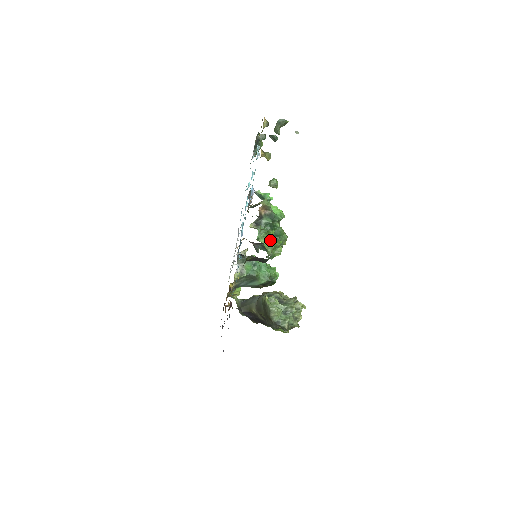
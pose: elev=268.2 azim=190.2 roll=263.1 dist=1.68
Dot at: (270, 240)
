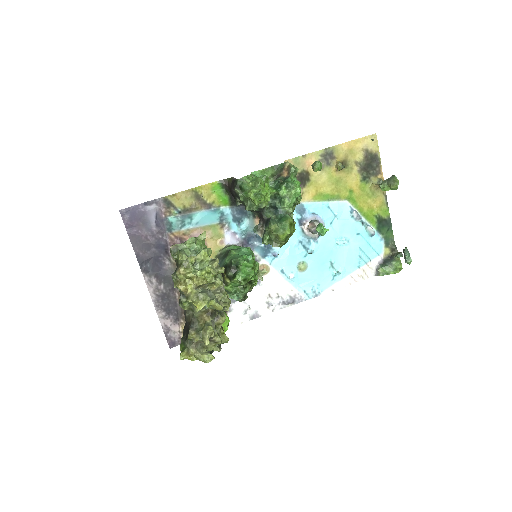
Dot at: occluded
